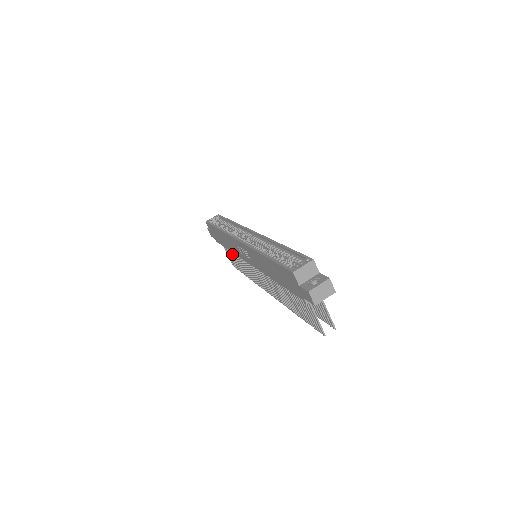
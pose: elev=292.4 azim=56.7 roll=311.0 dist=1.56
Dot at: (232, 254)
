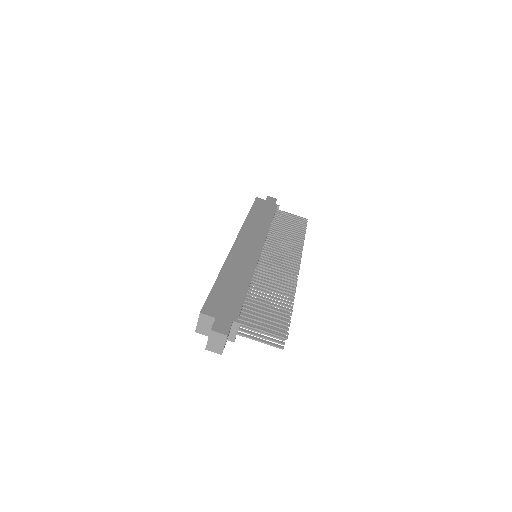
Dot at: occluded
